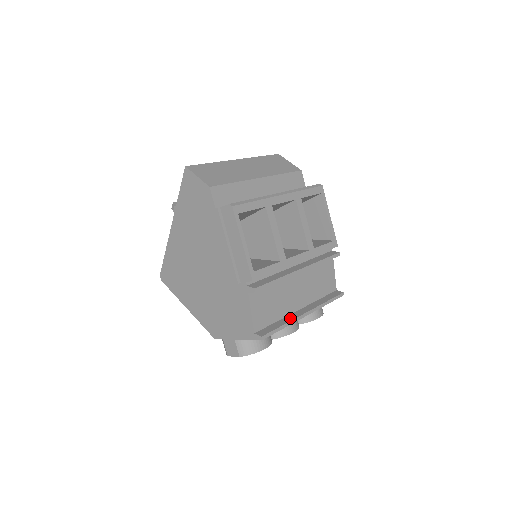
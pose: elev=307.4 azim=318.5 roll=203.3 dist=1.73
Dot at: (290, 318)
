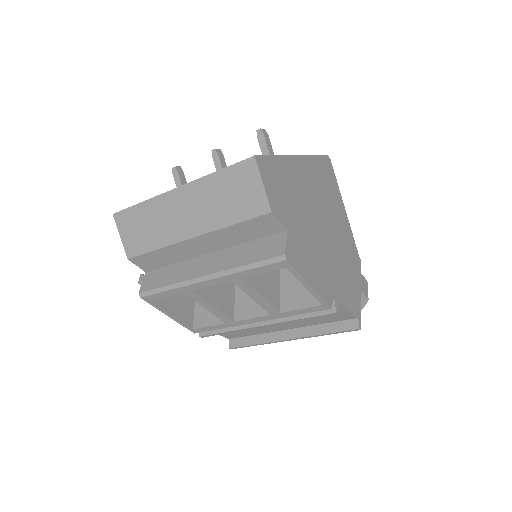
Dot at: (268, 338)
